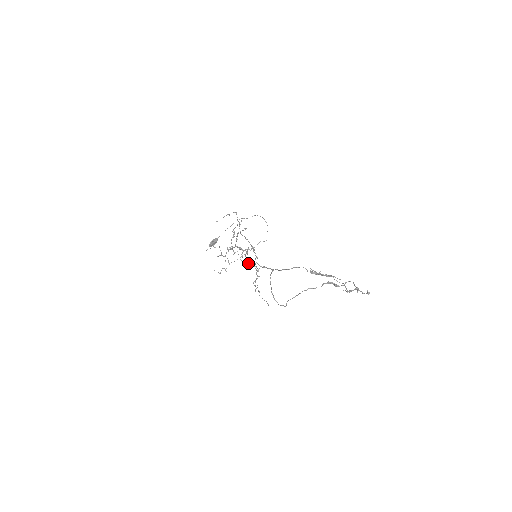
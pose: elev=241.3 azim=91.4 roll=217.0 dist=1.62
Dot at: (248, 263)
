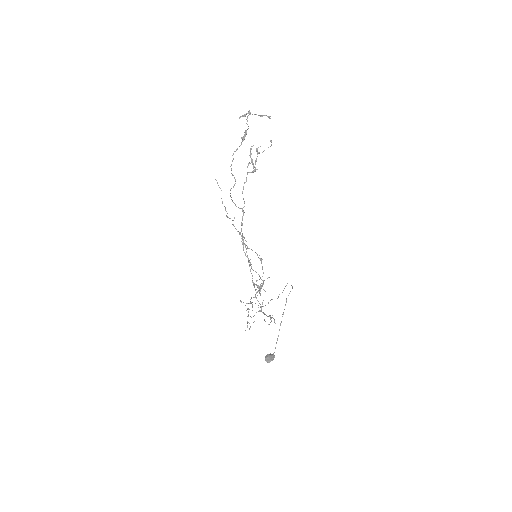
Dot at: occluded
